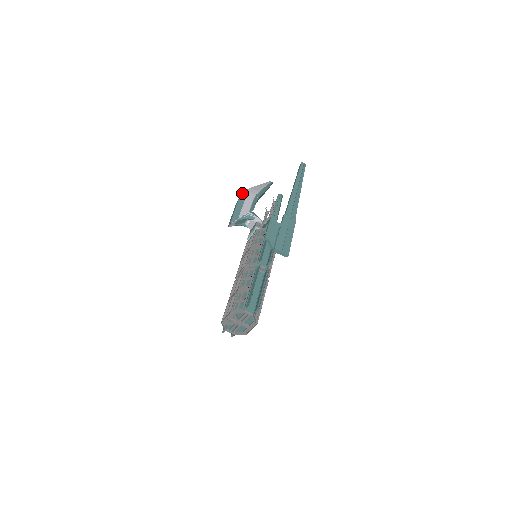
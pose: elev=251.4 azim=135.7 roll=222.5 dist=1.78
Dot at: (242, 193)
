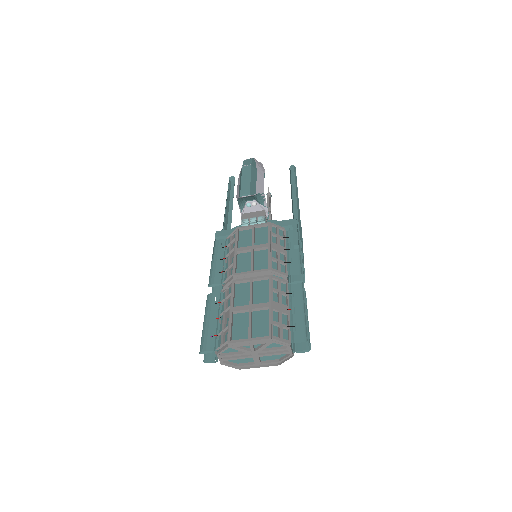
Dot at: (252, 159)
